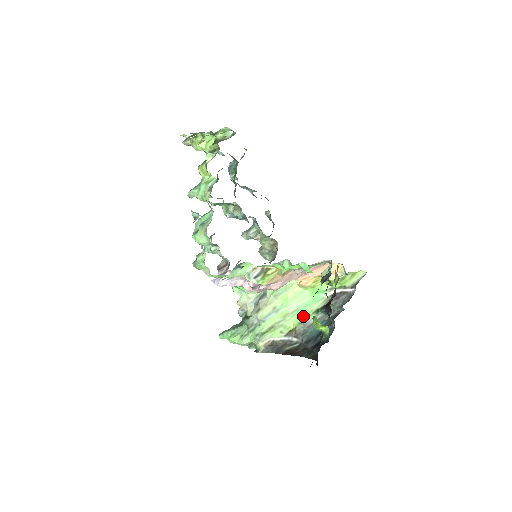
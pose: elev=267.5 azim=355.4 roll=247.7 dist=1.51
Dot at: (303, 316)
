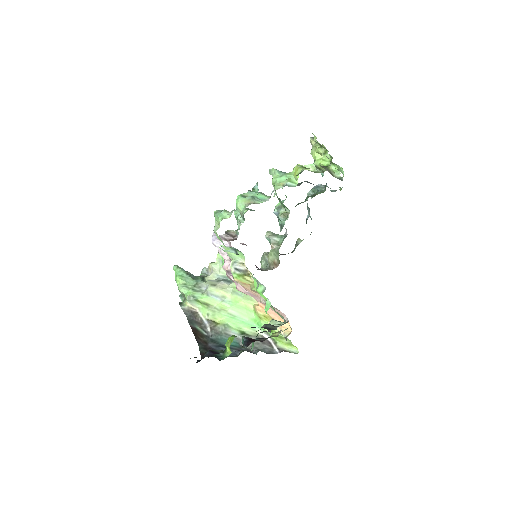
Dot at: (232, 324)
